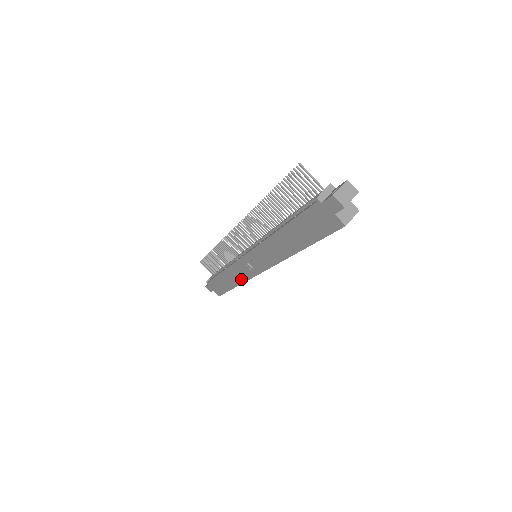
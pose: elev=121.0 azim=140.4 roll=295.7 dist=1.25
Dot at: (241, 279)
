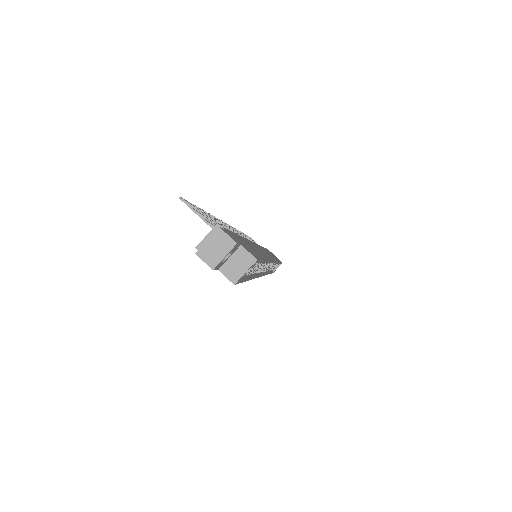
Dot at: occluded
